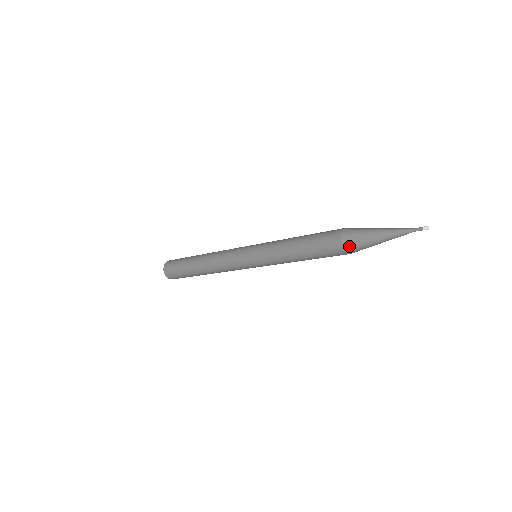
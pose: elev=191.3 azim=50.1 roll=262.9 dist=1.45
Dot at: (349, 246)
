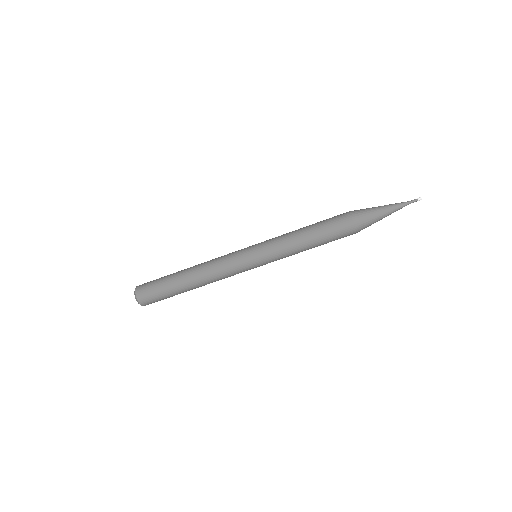
Dot at: (359, 219)
